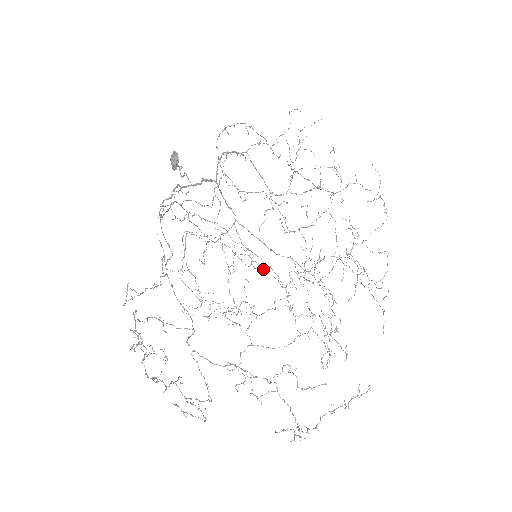
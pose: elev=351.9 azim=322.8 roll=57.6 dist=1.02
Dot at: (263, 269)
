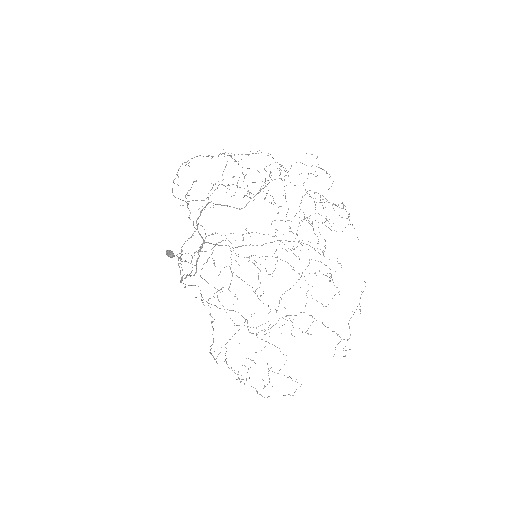
Dot at: occluded
